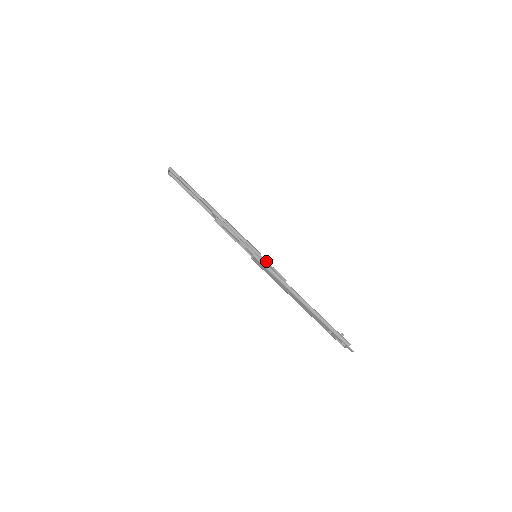
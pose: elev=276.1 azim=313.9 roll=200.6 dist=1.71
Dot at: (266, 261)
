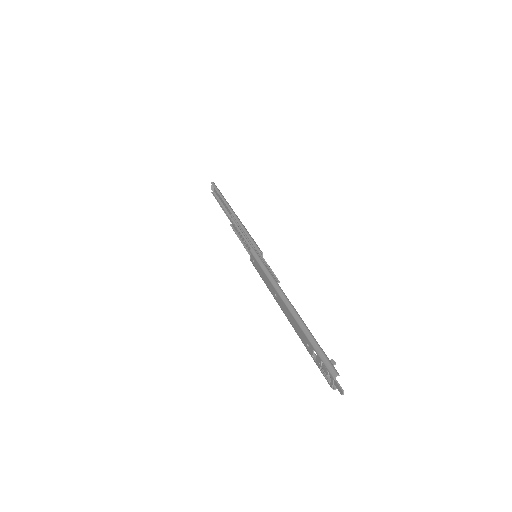
Dot at: (264, 260)
